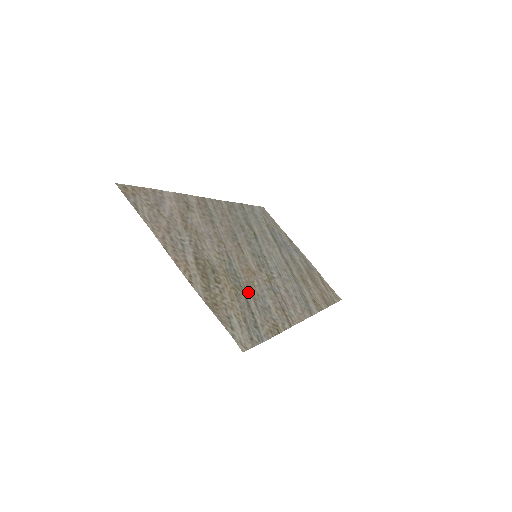
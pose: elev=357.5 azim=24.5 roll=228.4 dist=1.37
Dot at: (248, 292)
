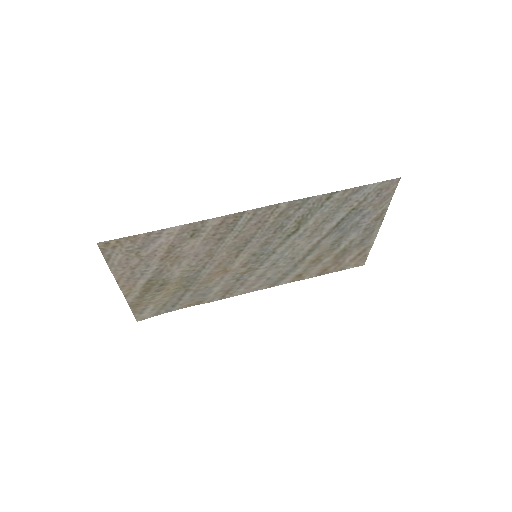
Dot at: (194, 288)
